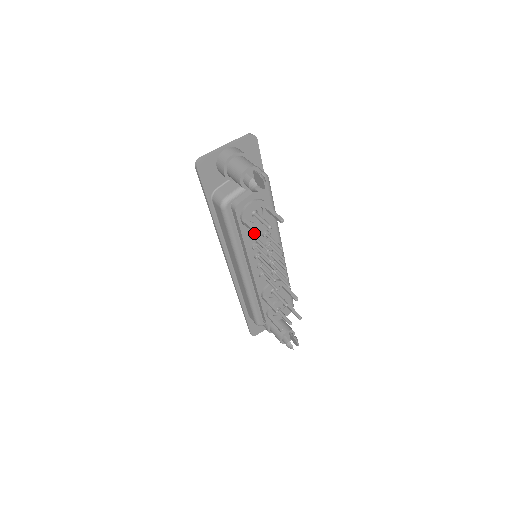
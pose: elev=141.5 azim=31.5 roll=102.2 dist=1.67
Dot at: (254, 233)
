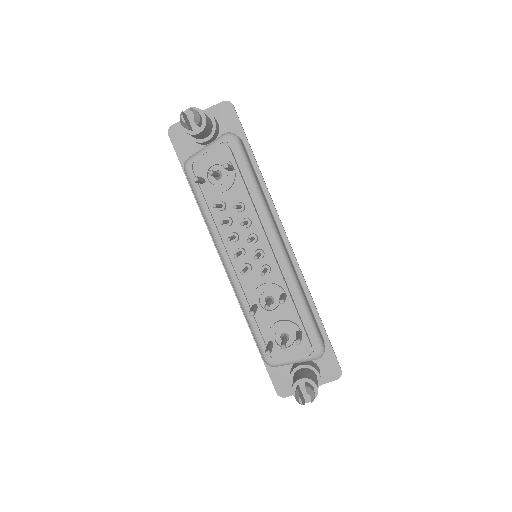
Dot at: (195, 181)
